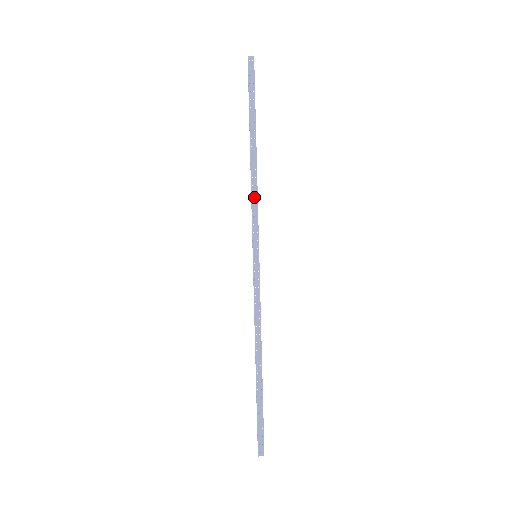
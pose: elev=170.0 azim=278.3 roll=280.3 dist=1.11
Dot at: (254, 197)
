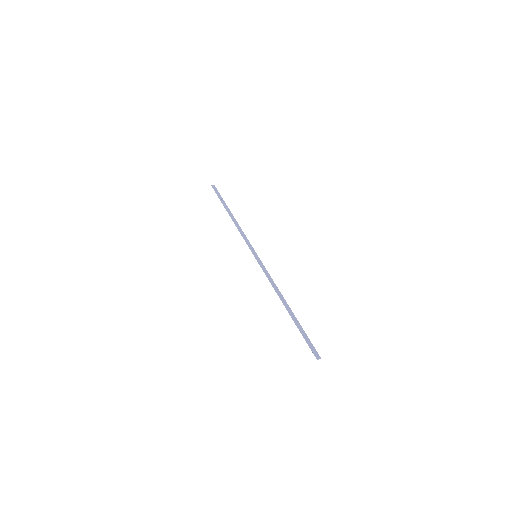
Dot at: (241, 232)
